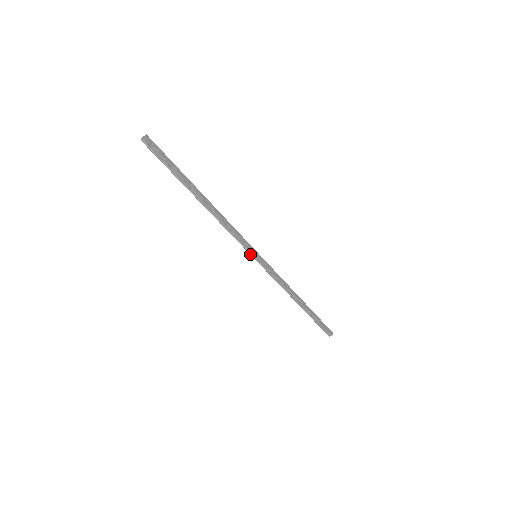
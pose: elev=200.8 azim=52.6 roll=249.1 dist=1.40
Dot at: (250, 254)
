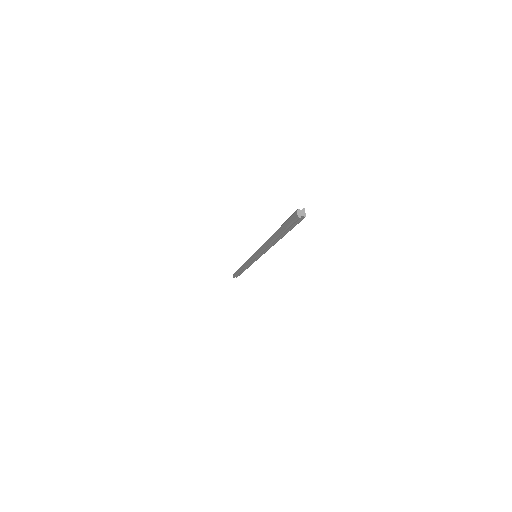
Dot at: occluded
